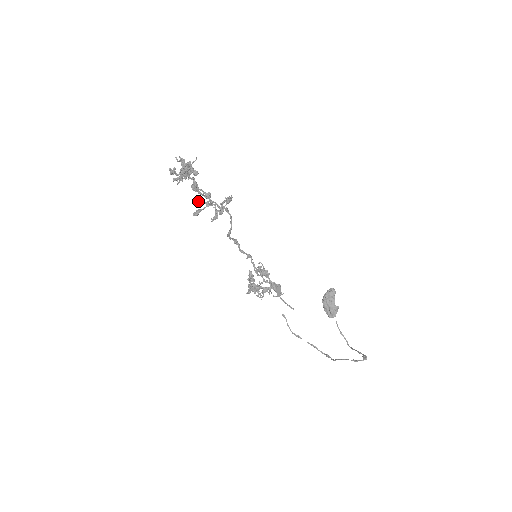
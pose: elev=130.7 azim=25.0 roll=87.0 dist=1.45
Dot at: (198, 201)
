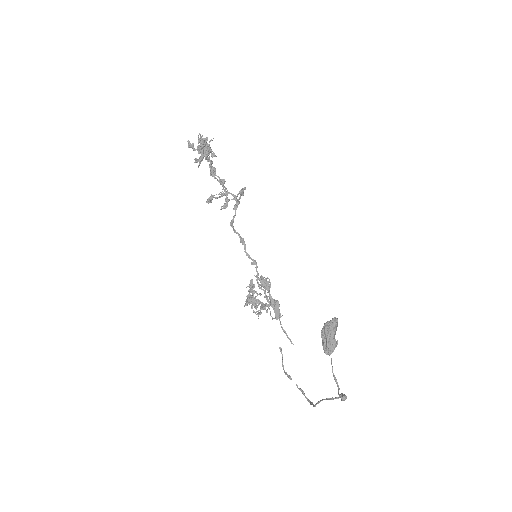
Dot at: (218, 194)
